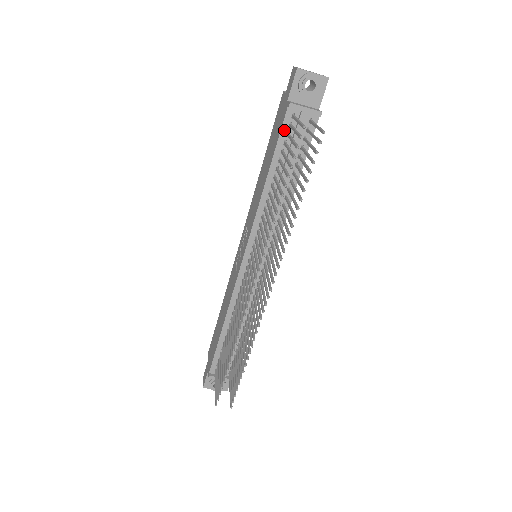
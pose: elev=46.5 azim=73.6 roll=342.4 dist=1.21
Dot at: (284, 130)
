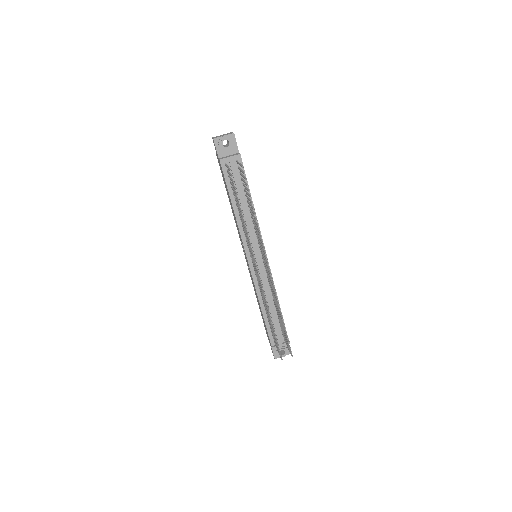
Dot at: (226, 176)
